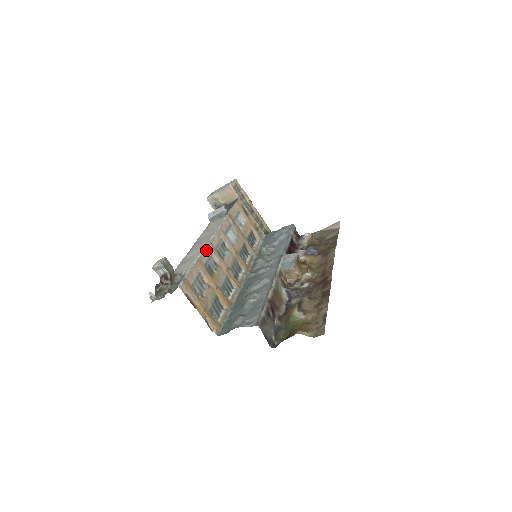
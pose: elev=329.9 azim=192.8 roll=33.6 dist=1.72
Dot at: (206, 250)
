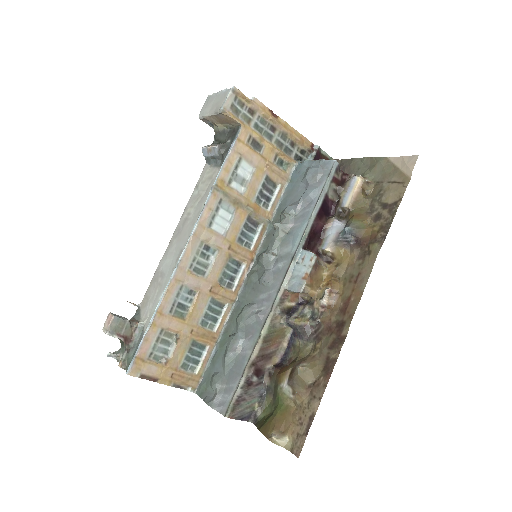
Dot at: (171, 286)
